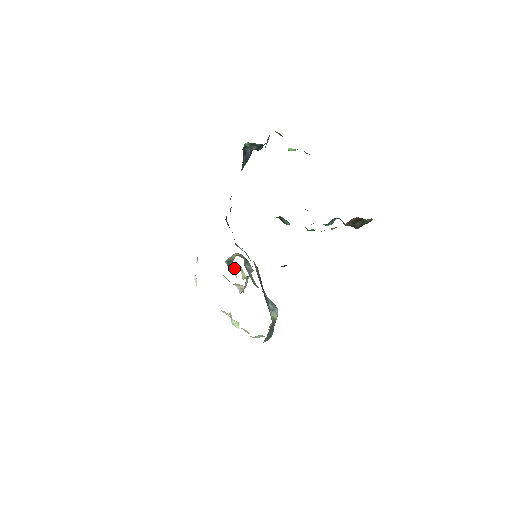
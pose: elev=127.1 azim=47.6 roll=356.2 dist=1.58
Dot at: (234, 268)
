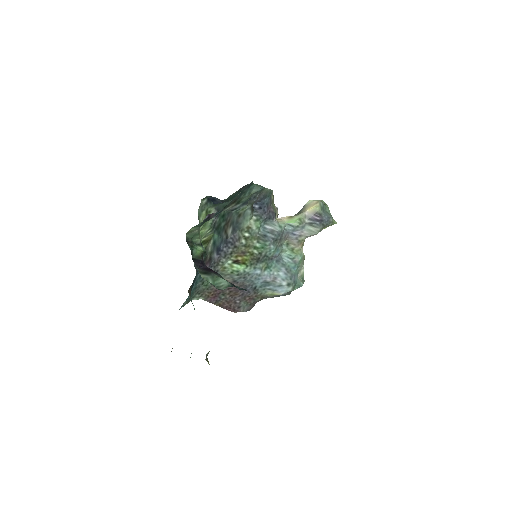
Dot at: occluded
